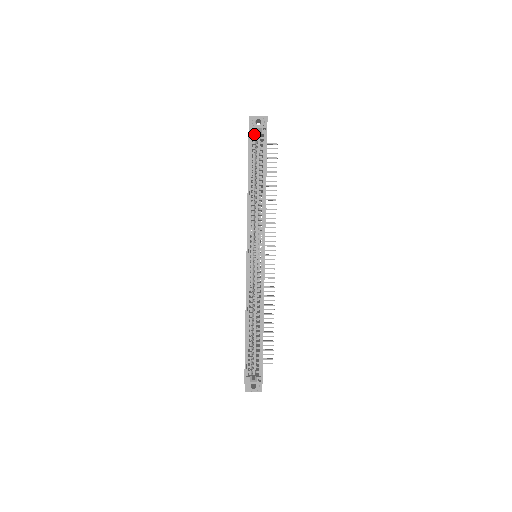
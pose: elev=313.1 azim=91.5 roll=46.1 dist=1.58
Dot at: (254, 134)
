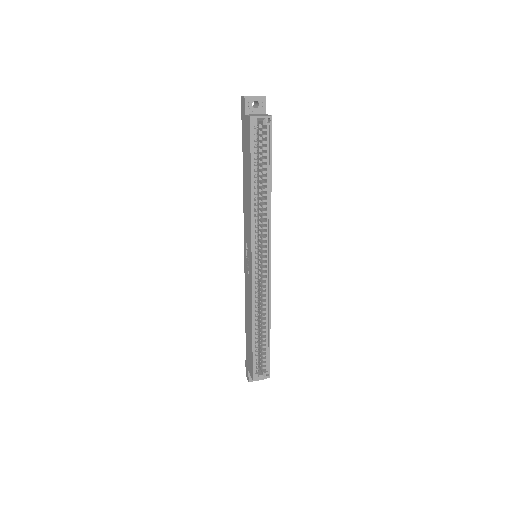
Dot at: (255, 124)
